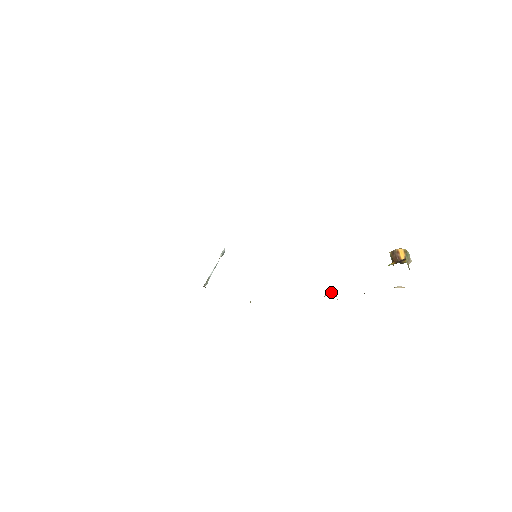
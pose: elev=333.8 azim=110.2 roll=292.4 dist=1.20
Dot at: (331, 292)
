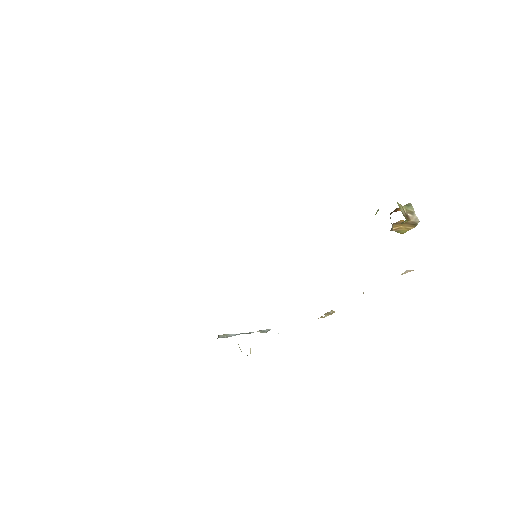
Dot at: occluded
